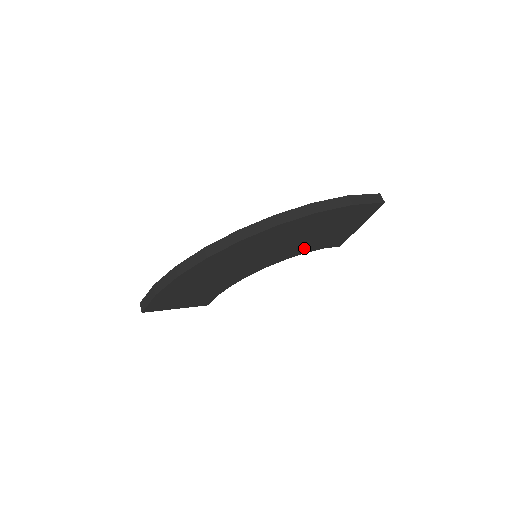
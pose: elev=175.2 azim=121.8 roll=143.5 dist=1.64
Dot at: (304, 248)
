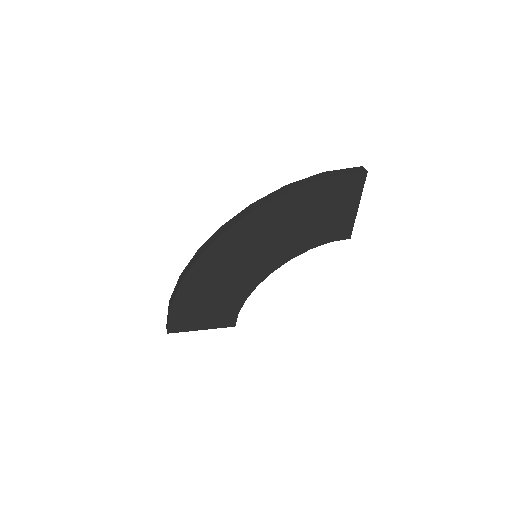
Dot at: (305, 242)
